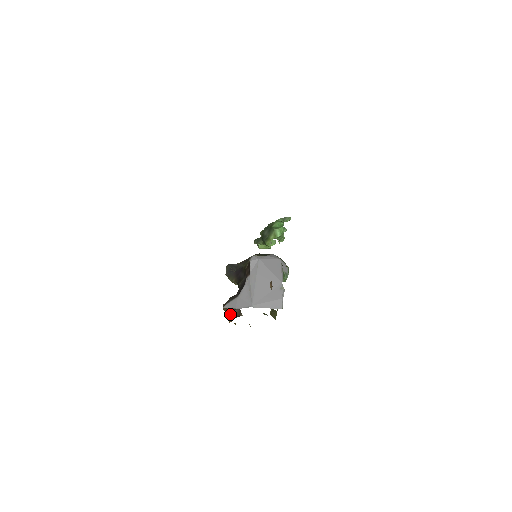
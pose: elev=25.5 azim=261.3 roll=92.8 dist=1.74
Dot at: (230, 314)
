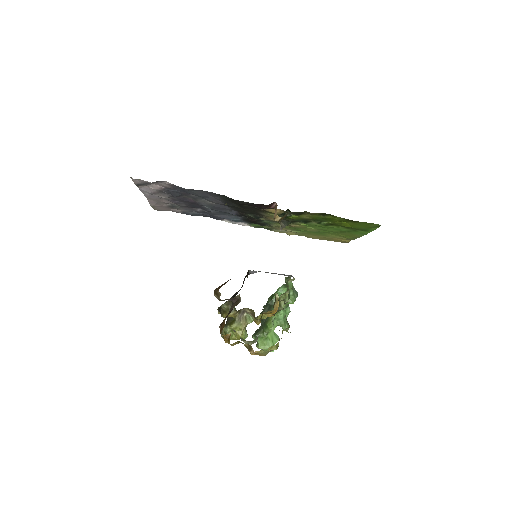
Dot at: occluded
